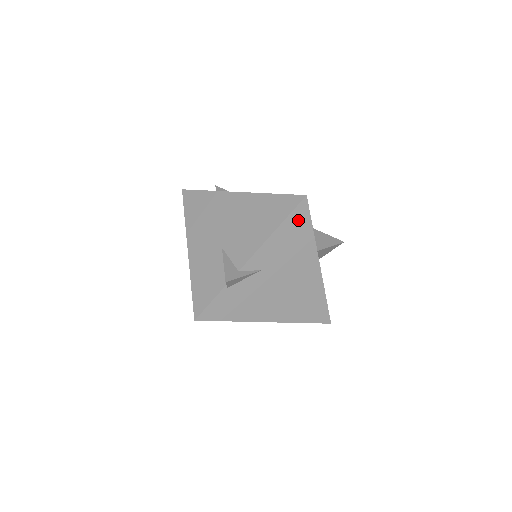
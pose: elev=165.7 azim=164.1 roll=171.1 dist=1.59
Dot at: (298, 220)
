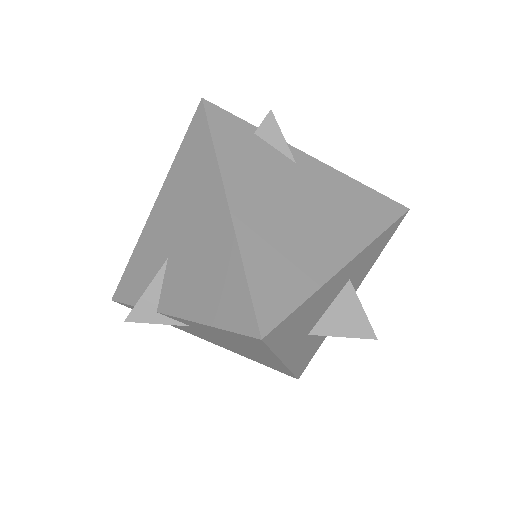
Dot at: (246, 339)
